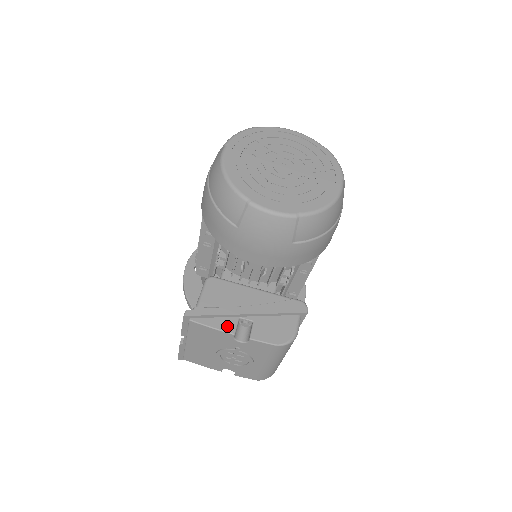
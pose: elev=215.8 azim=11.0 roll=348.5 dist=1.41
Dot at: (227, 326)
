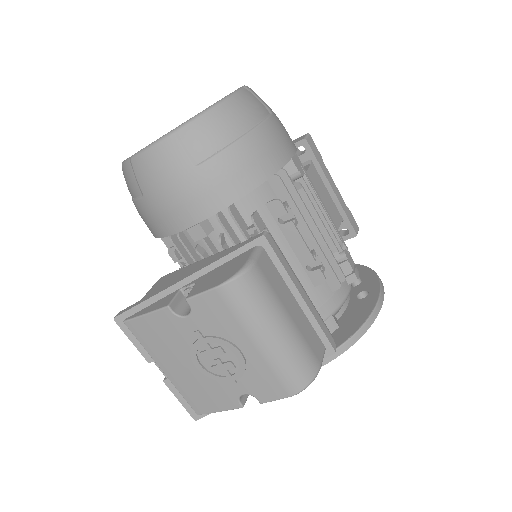
Dot at: (162, 303)
